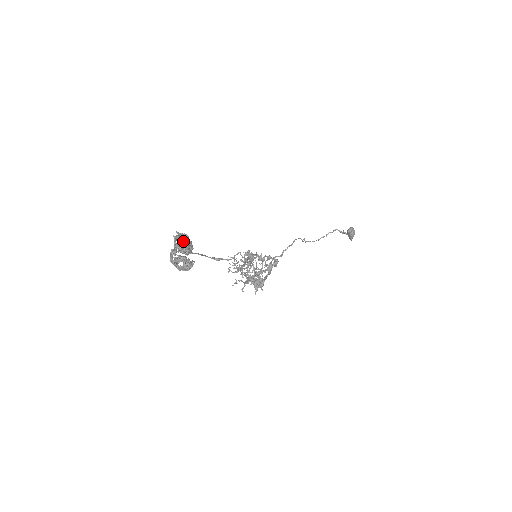
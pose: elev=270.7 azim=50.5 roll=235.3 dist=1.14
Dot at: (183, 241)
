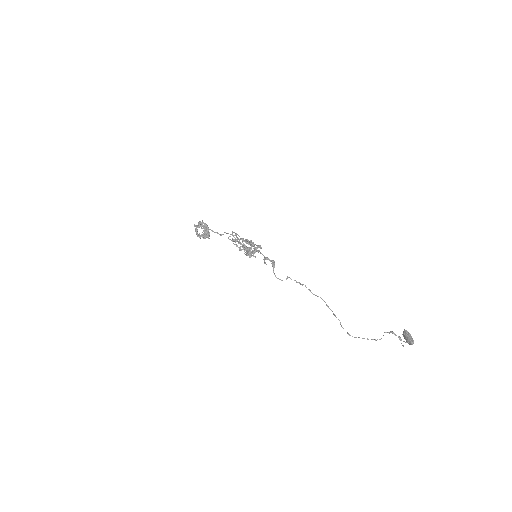
Dot at: occluded
